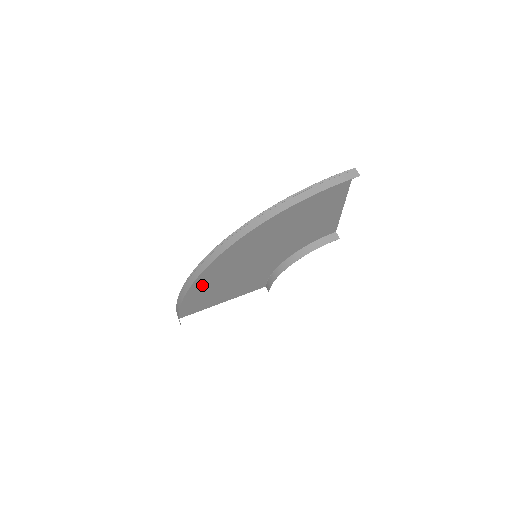
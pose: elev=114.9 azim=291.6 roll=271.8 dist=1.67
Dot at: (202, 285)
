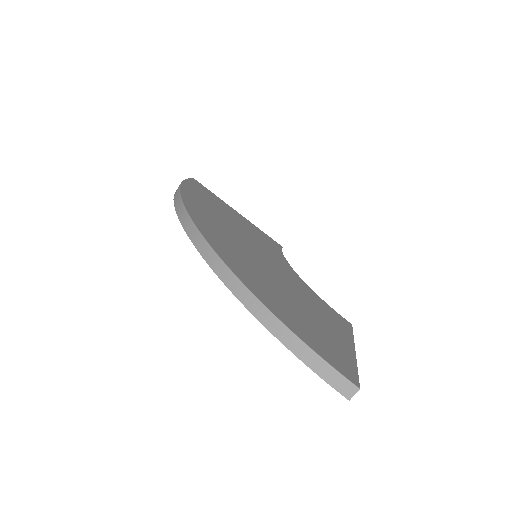
Dot at: (204, 205)
